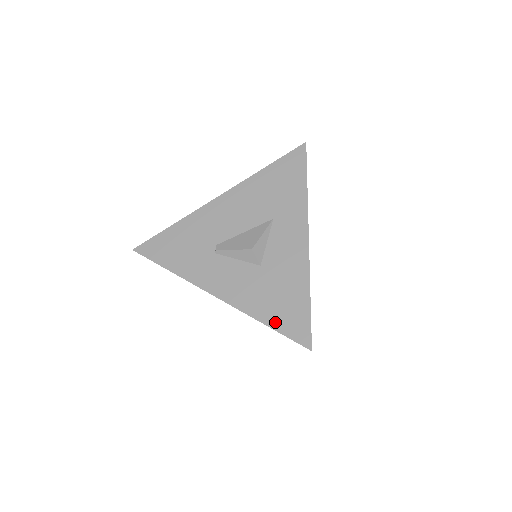
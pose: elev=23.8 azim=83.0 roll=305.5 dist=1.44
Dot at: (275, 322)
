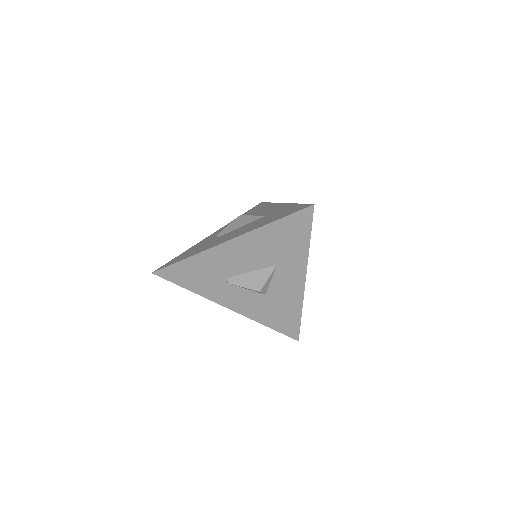
Dot at: (275, 326)
